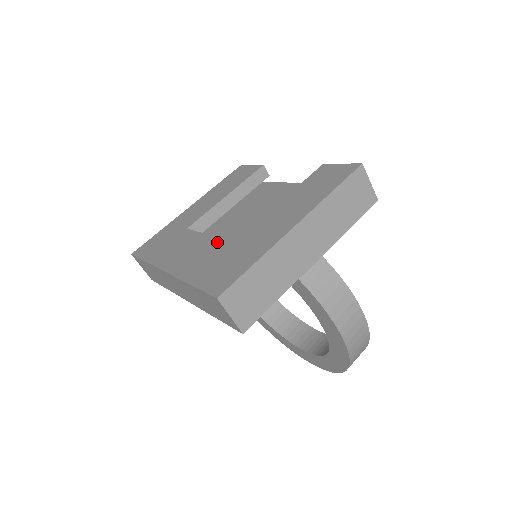
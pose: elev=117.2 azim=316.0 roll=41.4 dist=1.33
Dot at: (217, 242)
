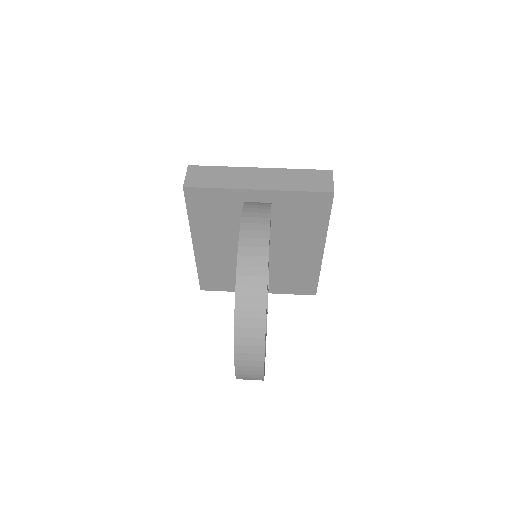
Dot at: occluded
